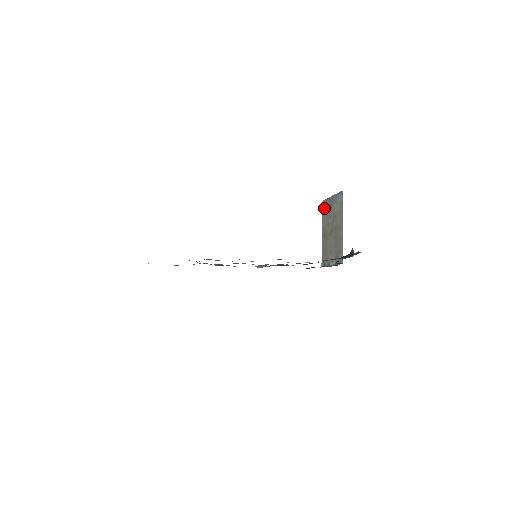
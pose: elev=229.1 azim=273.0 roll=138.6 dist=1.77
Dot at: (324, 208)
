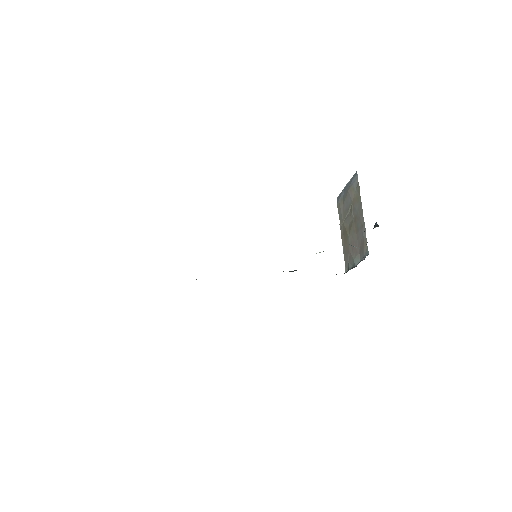
Dot at: (339, 204)
